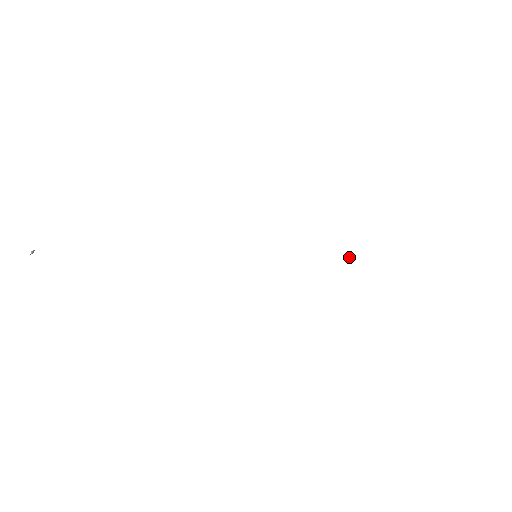
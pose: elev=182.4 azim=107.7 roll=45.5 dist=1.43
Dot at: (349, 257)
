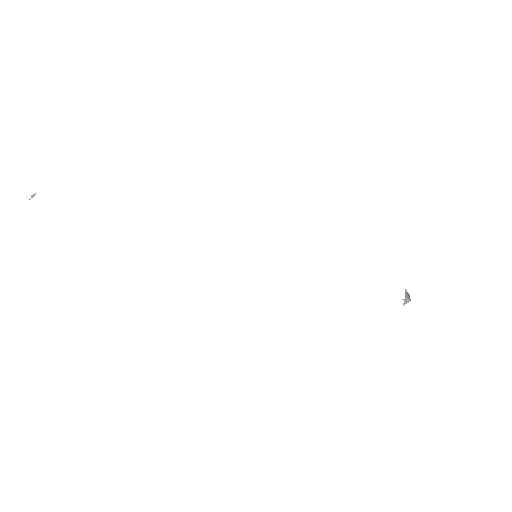
Dot at: (409, 296)
